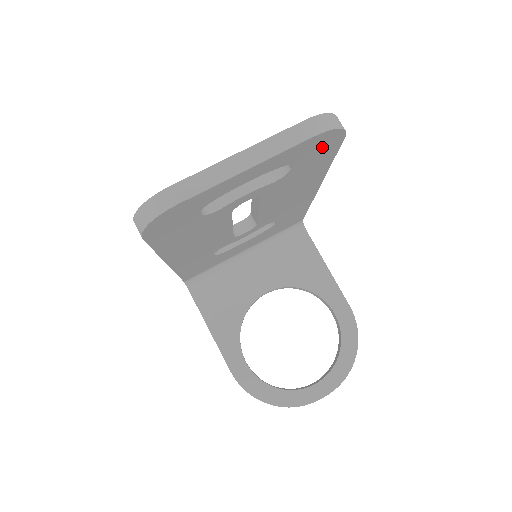
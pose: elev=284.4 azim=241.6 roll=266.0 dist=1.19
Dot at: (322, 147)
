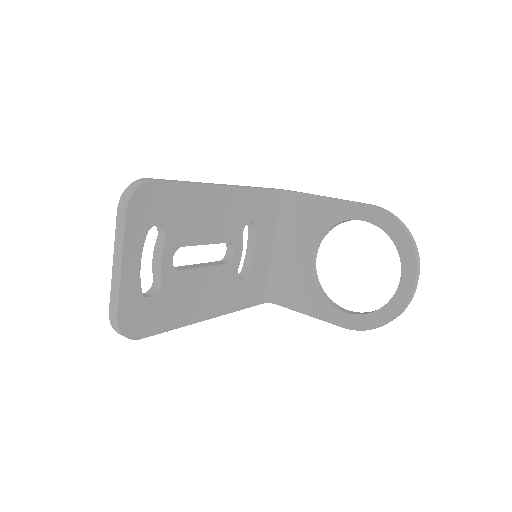
Dot at: (151, 201)
